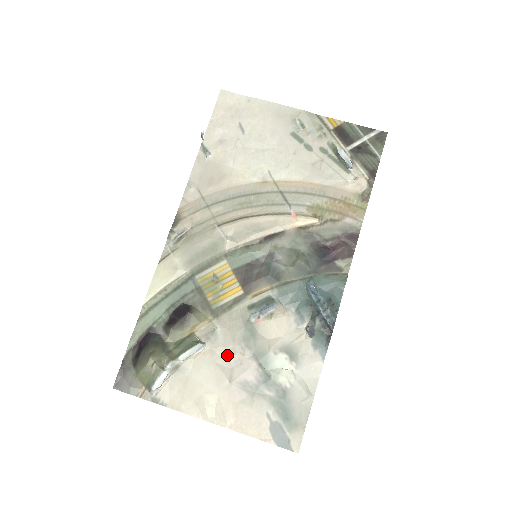
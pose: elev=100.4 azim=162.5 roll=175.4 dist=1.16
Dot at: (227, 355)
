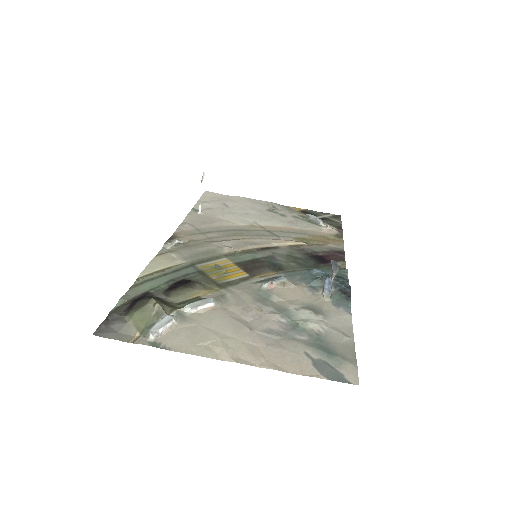
Dot at: (242, 311)
